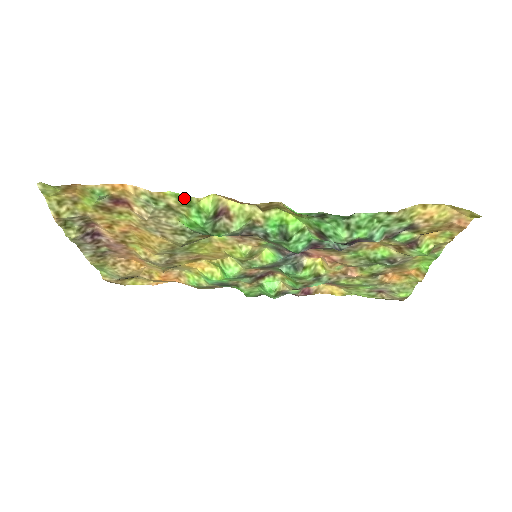
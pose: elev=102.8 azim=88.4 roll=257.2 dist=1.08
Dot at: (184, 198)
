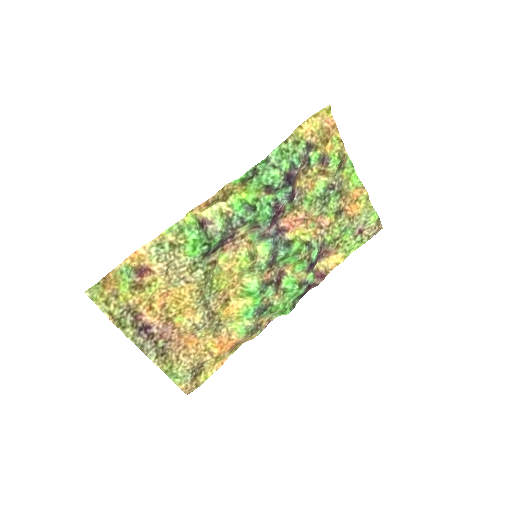
Dot at: (175, 228)
